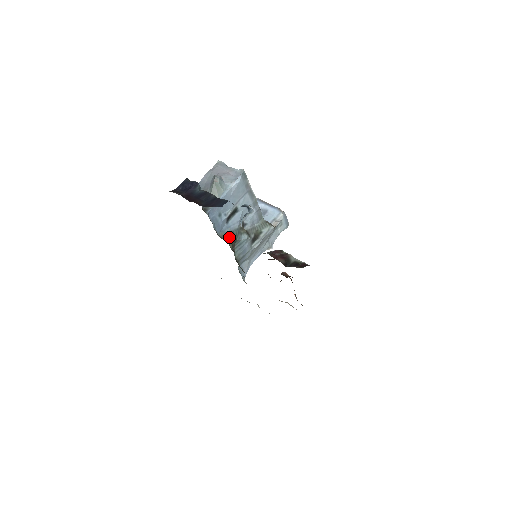
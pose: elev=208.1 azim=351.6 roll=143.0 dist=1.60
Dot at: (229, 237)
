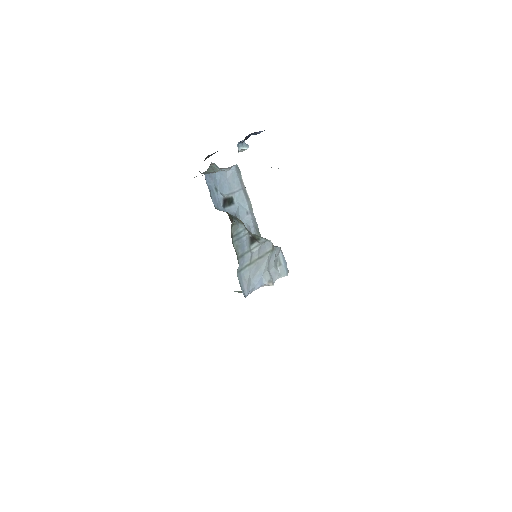
Dot at: occluded
